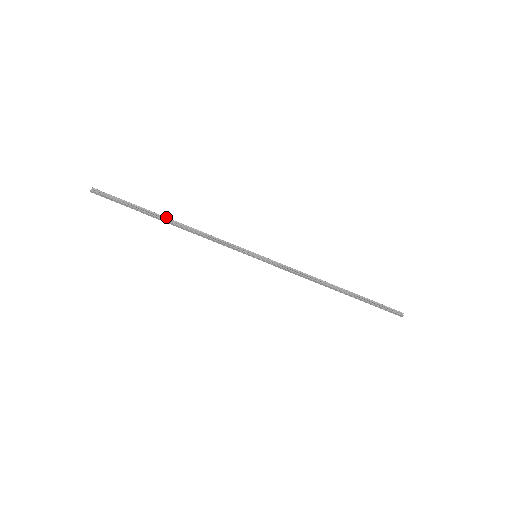
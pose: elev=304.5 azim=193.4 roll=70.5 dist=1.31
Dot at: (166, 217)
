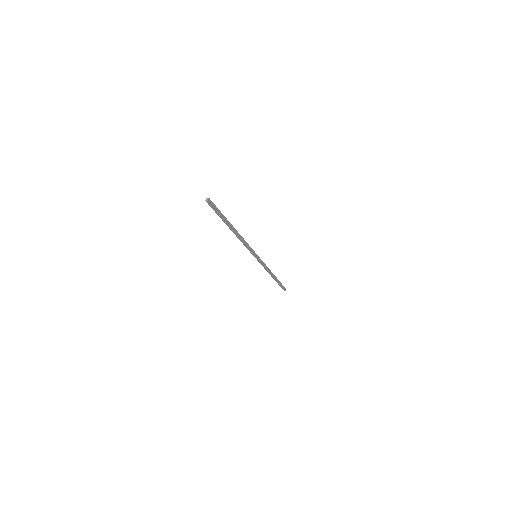
Dot at: occluded
